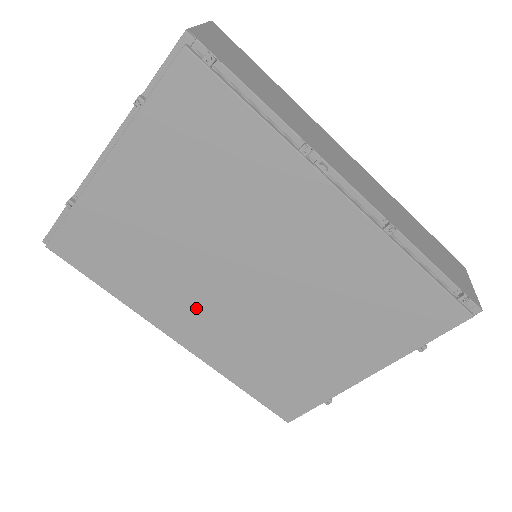
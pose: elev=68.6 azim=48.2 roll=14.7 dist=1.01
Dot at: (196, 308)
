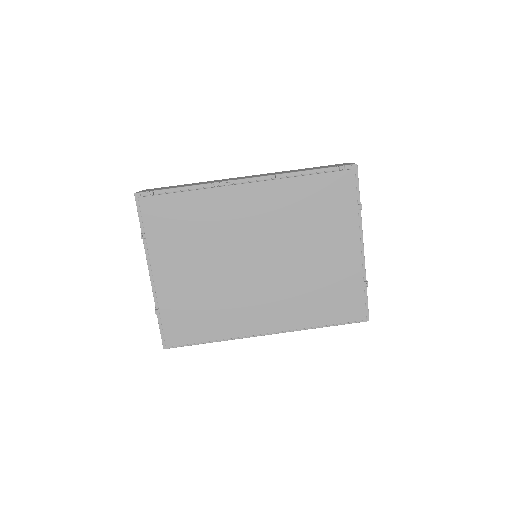
Dot at: (254, 303)
